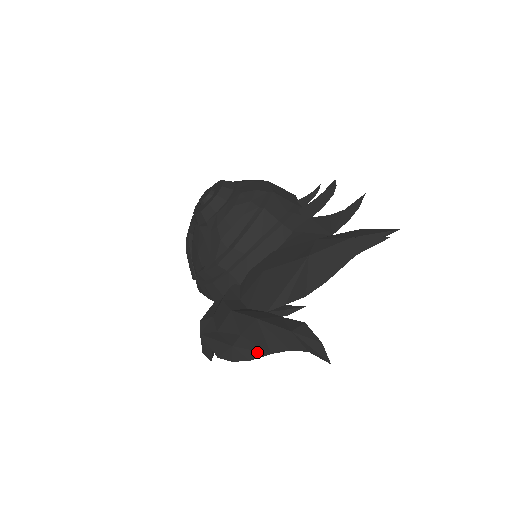
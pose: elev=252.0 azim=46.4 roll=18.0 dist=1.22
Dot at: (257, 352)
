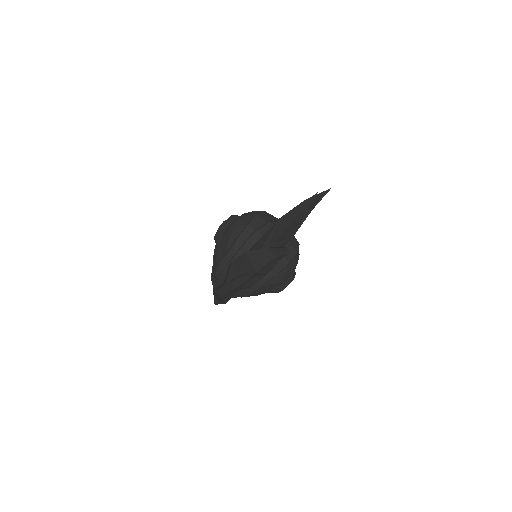
Dot at: (248, 276)
